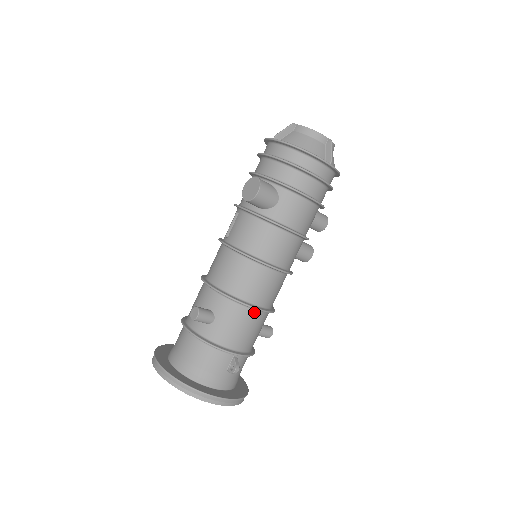
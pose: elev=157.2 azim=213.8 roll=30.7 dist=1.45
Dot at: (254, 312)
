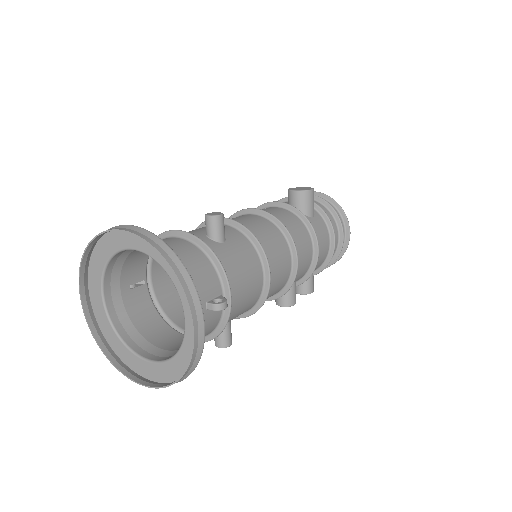
Dot at: (261, 274)
